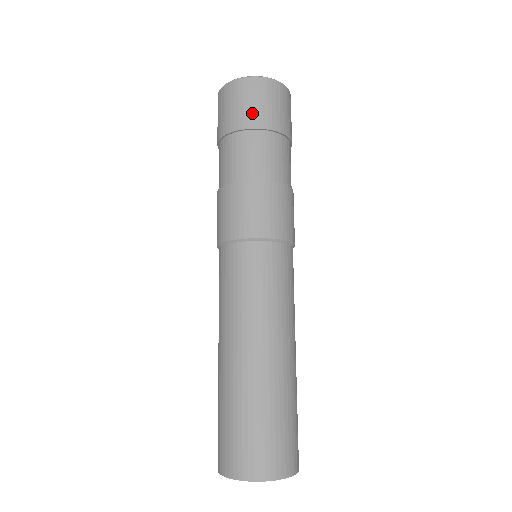
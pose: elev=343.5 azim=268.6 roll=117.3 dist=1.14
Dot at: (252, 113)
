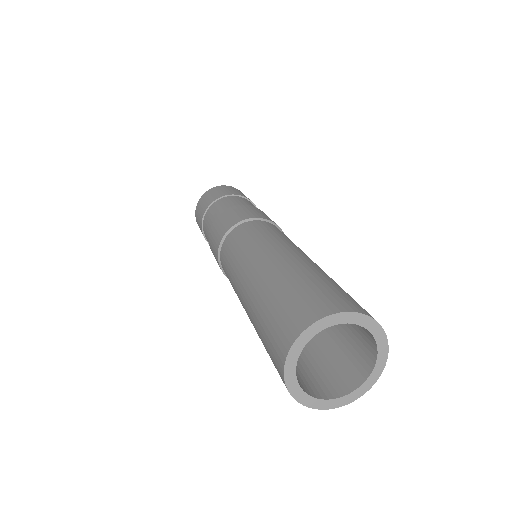
Dot at: (237, 192)
